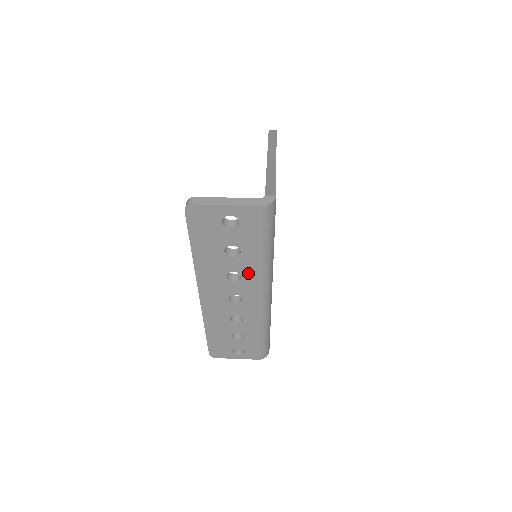
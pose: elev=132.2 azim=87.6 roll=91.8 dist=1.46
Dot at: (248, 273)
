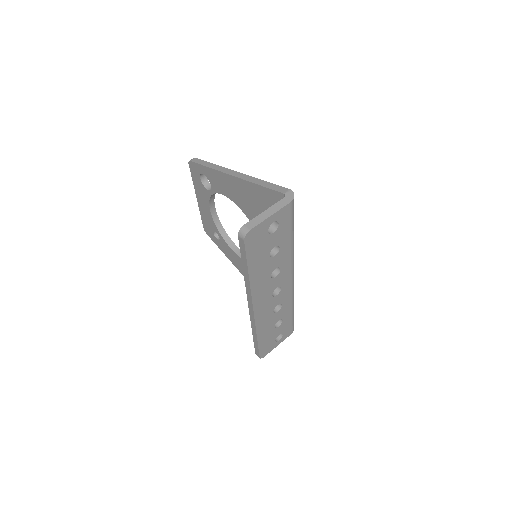
Dot at: (284, 263)
